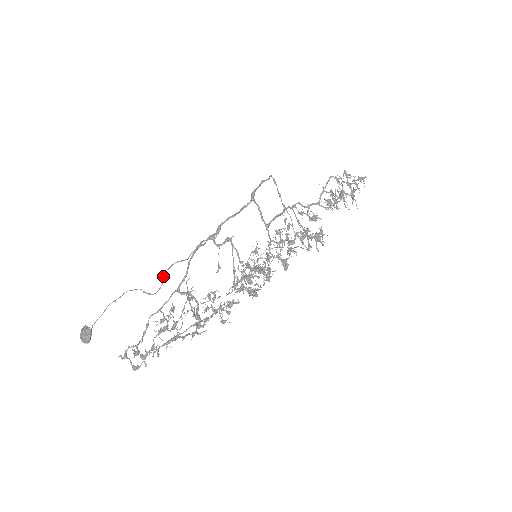
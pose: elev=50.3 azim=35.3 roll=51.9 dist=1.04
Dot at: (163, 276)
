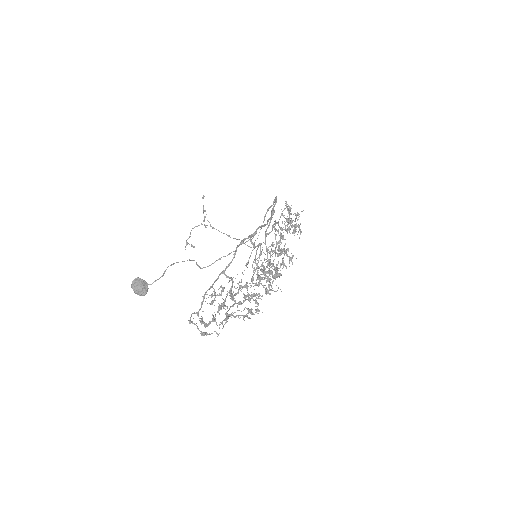
Dot at: occluded
